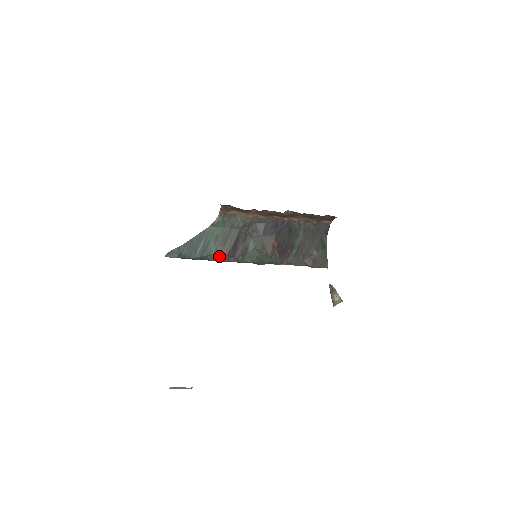
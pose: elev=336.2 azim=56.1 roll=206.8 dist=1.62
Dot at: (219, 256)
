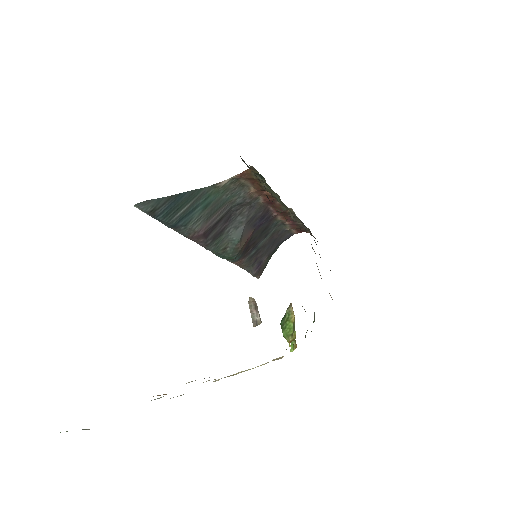
Dot at: (194, 231)
